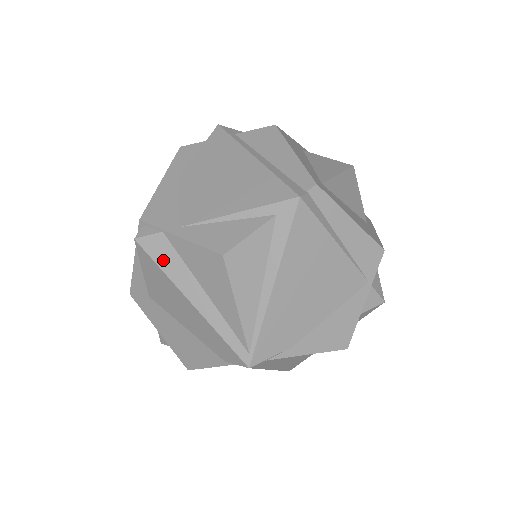
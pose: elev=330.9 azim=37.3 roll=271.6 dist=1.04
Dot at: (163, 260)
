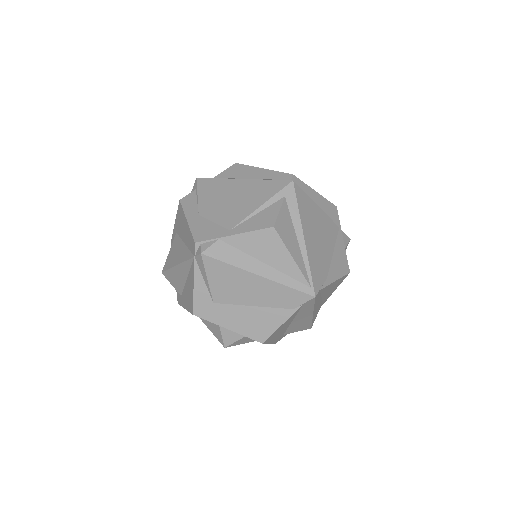
Dot at: (228, 257)
